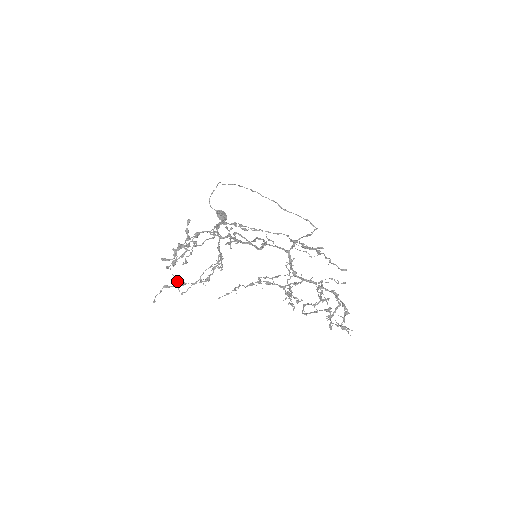
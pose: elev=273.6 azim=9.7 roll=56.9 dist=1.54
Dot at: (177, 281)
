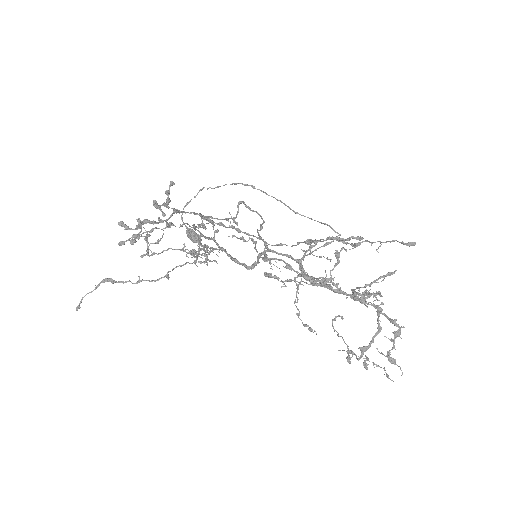
Dot at: (147, 236)
